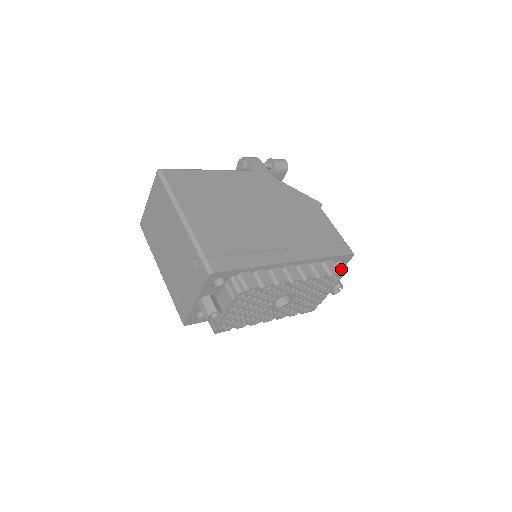
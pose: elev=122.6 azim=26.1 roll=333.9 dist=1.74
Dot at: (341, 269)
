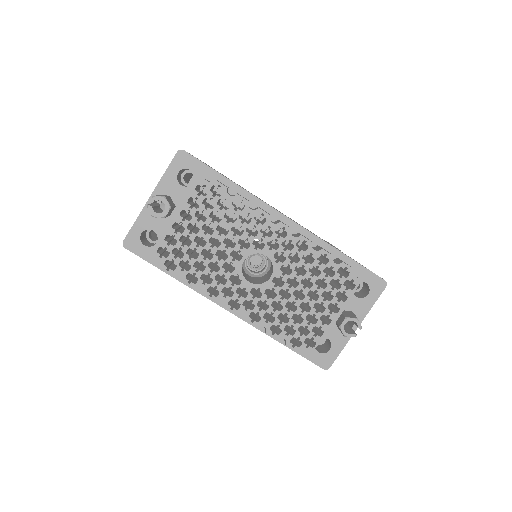
Dot at: (366, 311)
